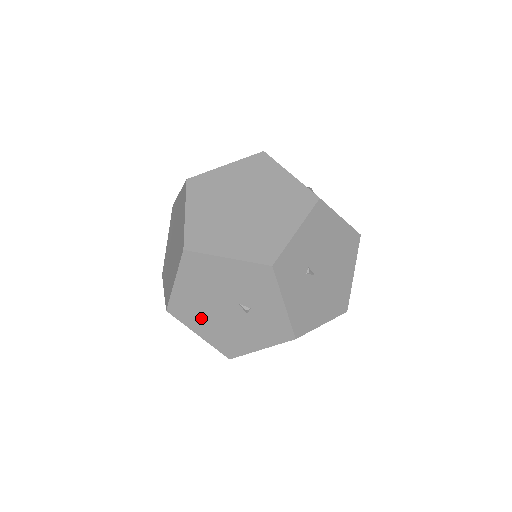
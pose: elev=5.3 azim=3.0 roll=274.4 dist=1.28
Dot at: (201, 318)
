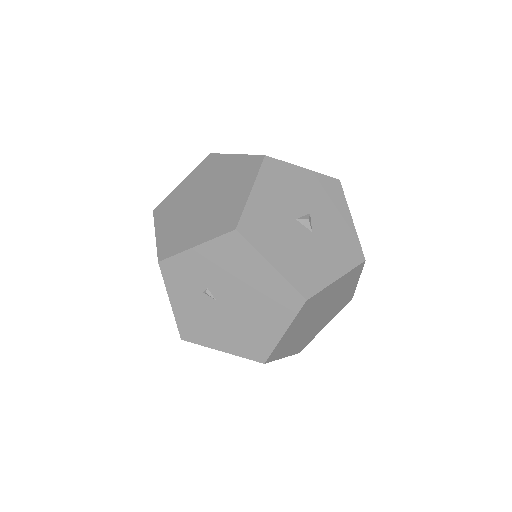
Dot at: occluded
